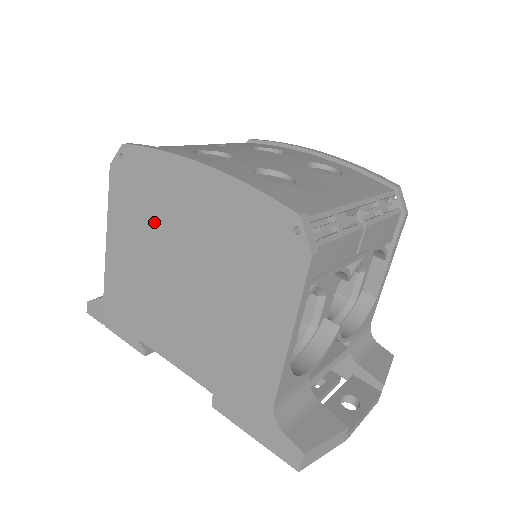
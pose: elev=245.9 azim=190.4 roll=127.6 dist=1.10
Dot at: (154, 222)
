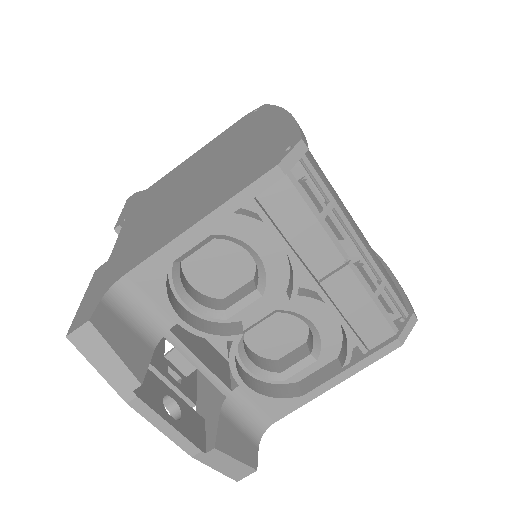
Dot at: (225, 145)
